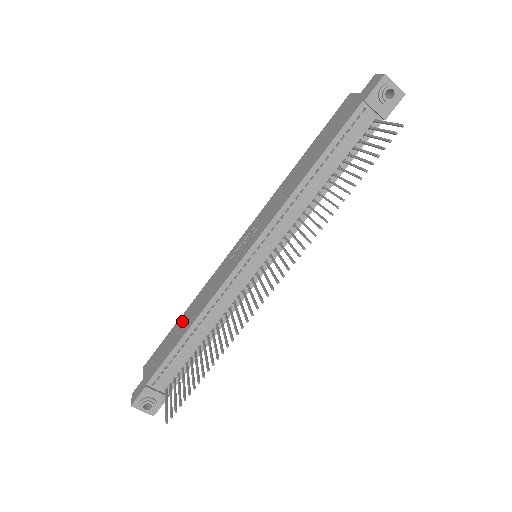
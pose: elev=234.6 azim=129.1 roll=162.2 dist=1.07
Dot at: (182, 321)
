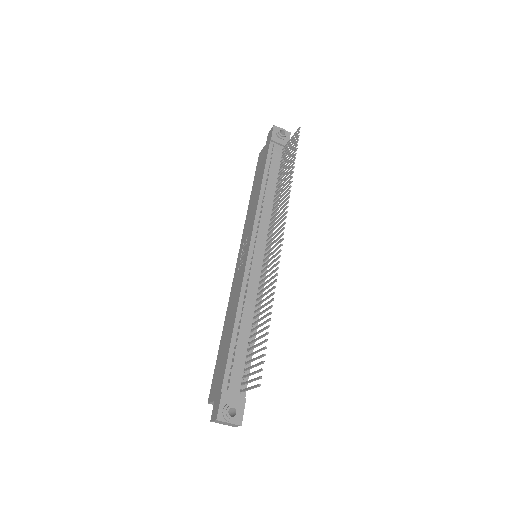
Dot at: (224, 335)
